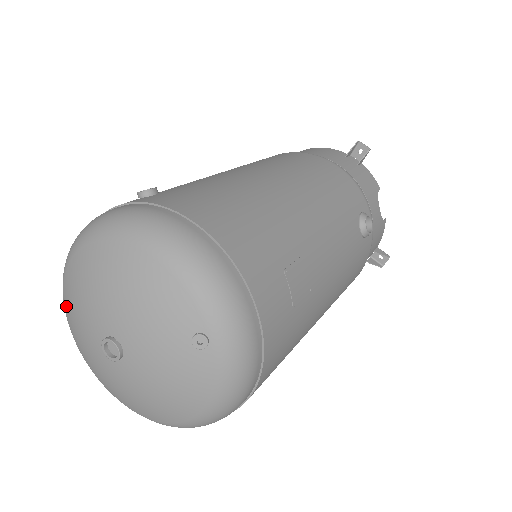
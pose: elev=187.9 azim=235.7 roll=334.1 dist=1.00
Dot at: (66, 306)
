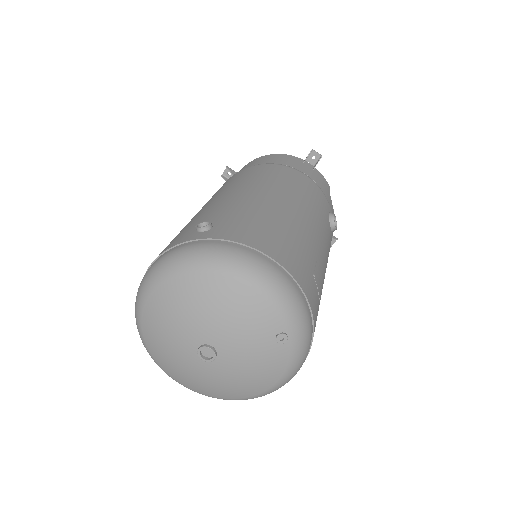
Dot at: (146, 324)
